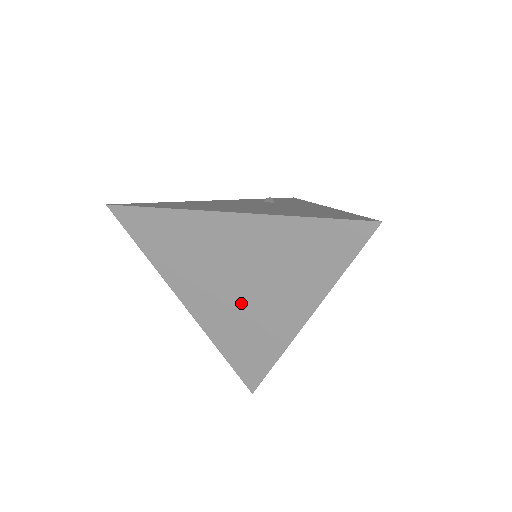
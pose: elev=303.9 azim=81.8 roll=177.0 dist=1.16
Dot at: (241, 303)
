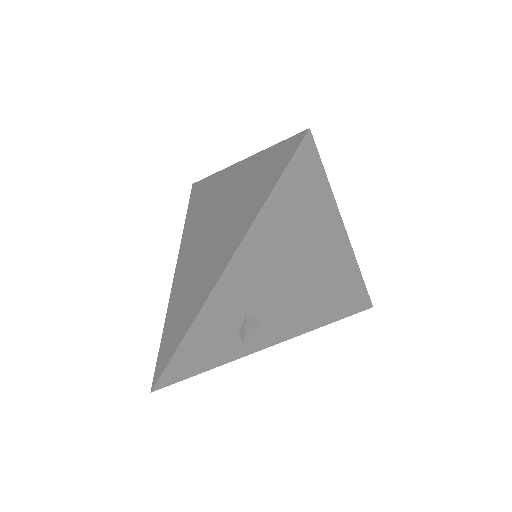
Dot at: (200, 259)
